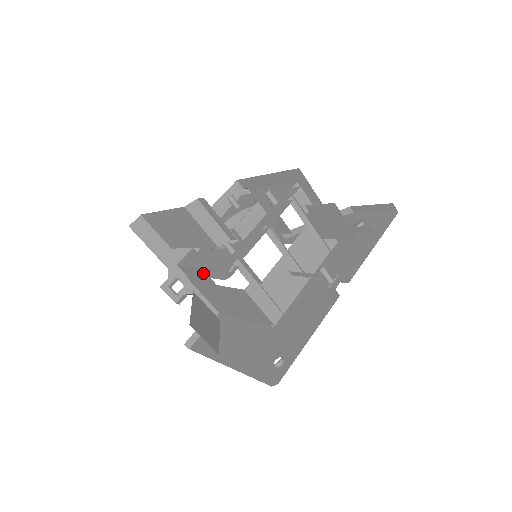
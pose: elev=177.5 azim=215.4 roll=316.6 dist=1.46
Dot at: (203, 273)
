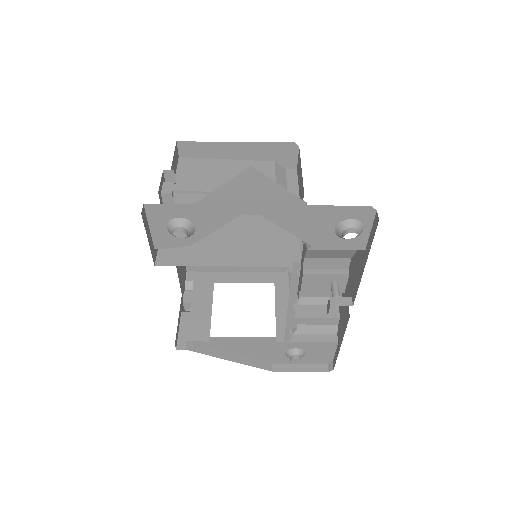
Dot at: occluded
